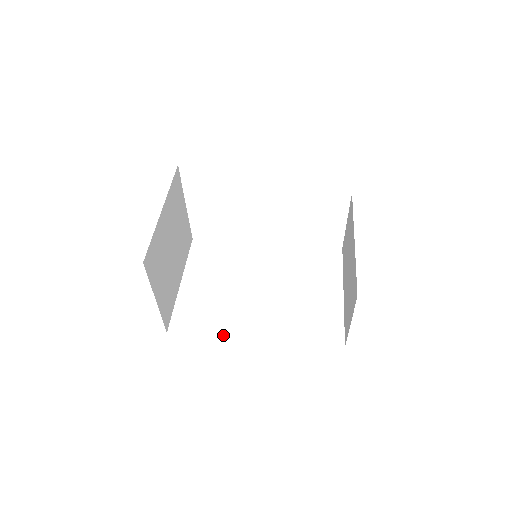
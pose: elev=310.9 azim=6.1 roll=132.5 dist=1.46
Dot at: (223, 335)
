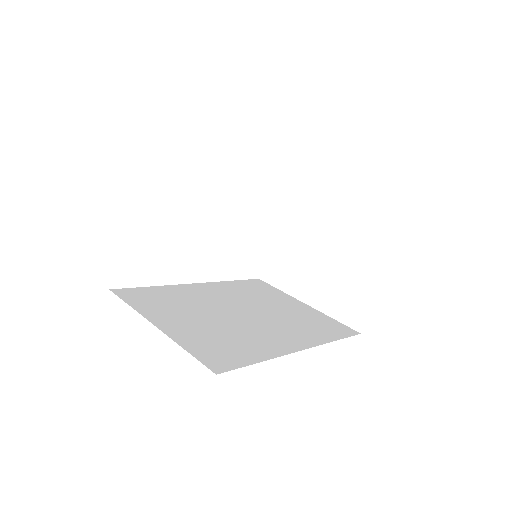
Dot at: (274, 356)
